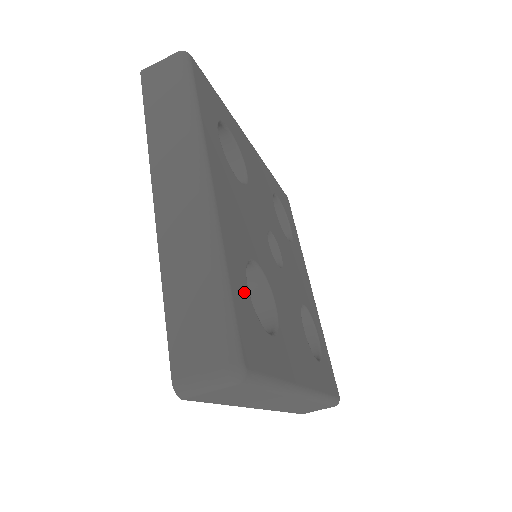
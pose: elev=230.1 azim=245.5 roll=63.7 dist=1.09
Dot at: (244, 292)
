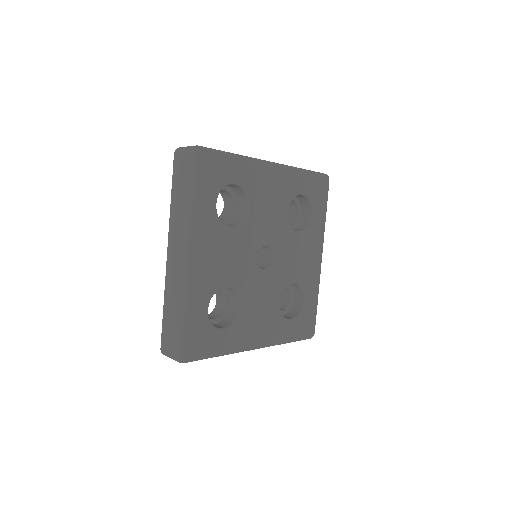
Dot at: (294, 326)
